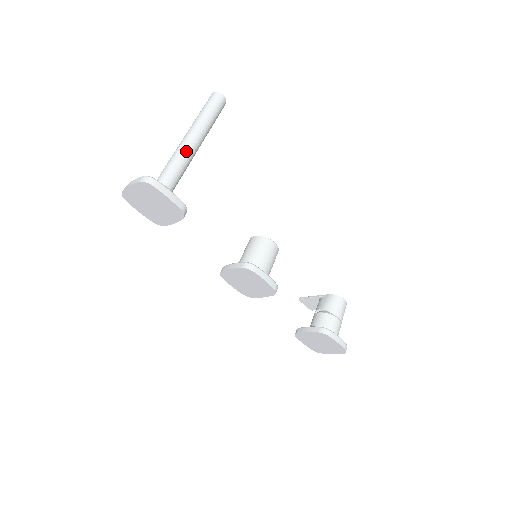
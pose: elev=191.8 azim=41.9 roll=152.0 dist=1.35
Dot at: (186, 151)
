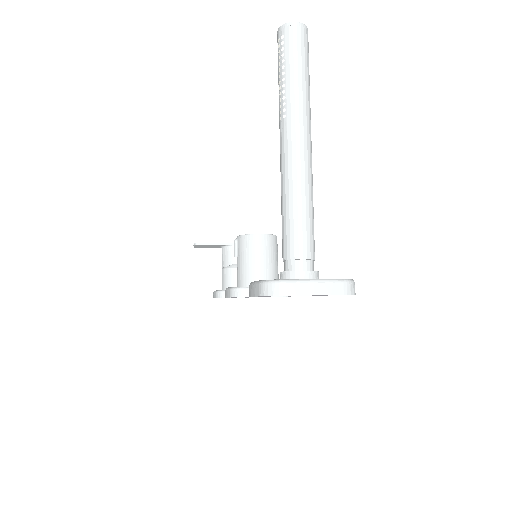
Dot at: occluded
